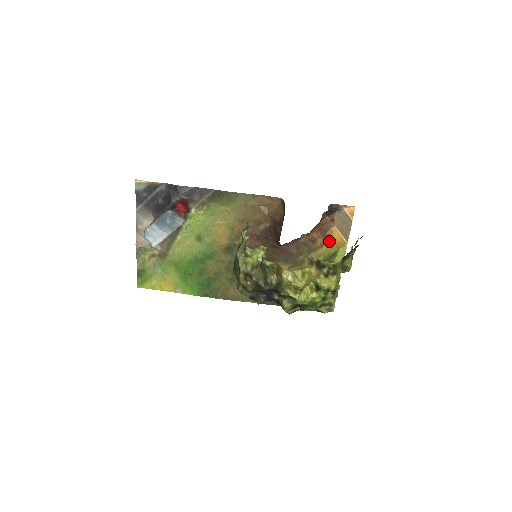
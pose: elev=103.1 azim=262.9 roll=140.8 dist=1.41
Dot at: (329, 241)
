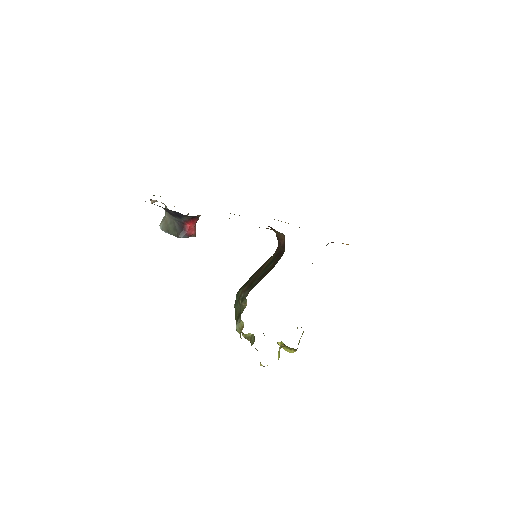
Dot at: occluded
